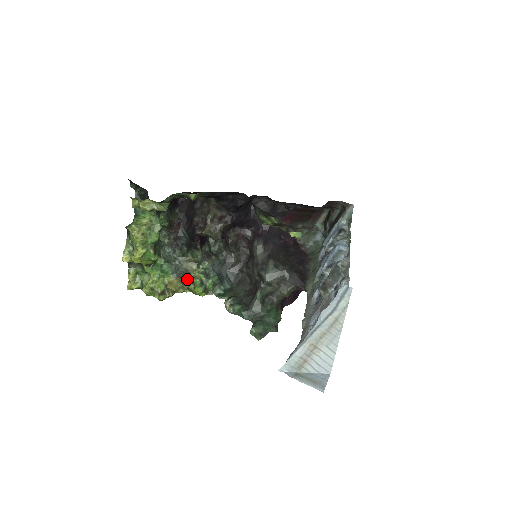
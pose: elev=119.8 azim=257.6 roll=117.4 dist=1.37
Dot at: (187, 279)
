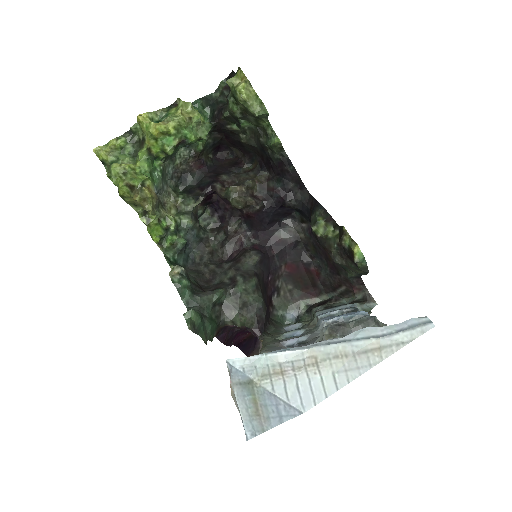
Dot at: (160, 209)
